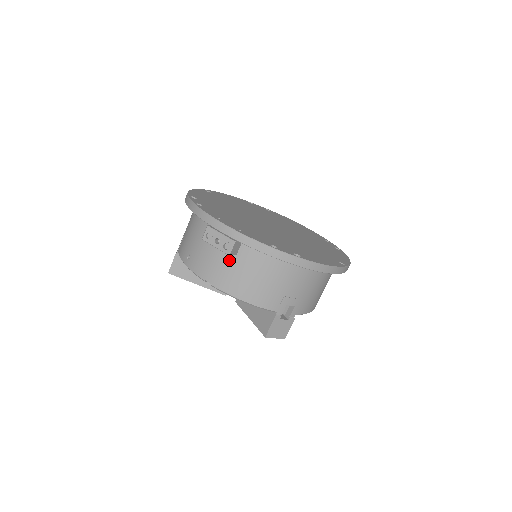
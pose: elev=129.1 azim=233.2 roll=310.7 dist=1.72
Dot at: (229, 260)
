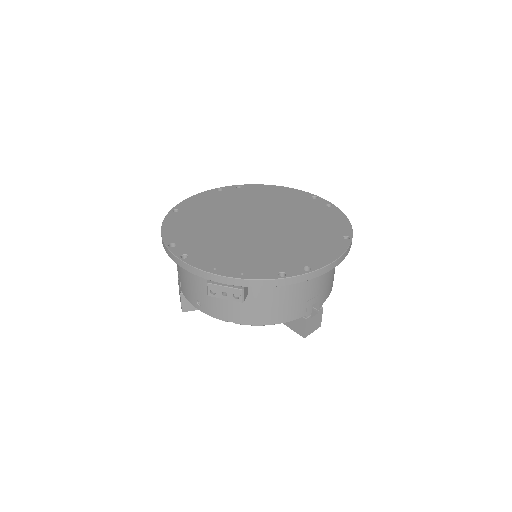
Dot at: occluded
